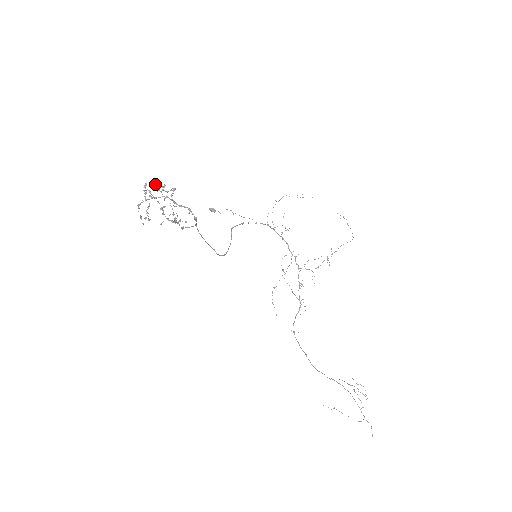
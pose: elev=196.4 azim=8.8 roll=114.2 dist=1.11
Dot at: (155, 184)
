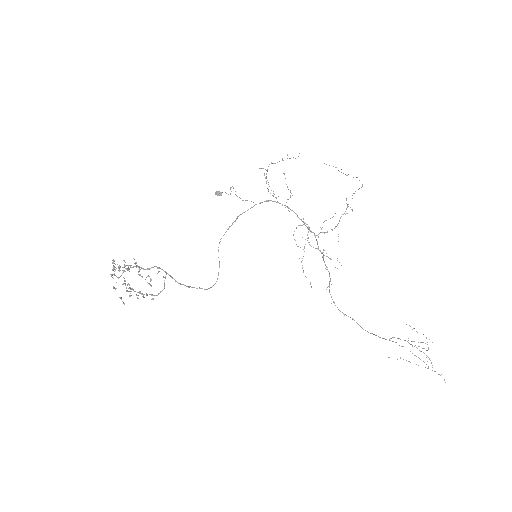
Dot at: (113, 268)
